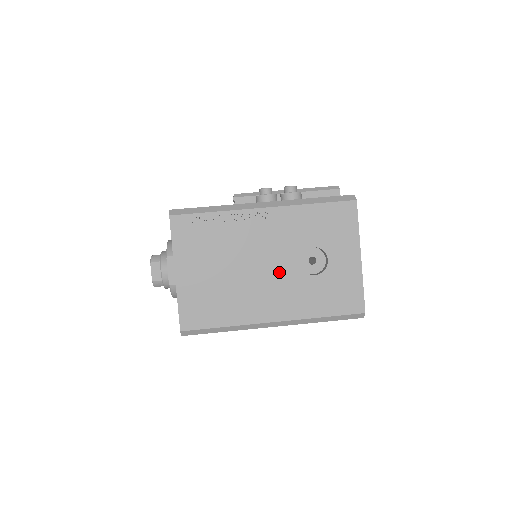
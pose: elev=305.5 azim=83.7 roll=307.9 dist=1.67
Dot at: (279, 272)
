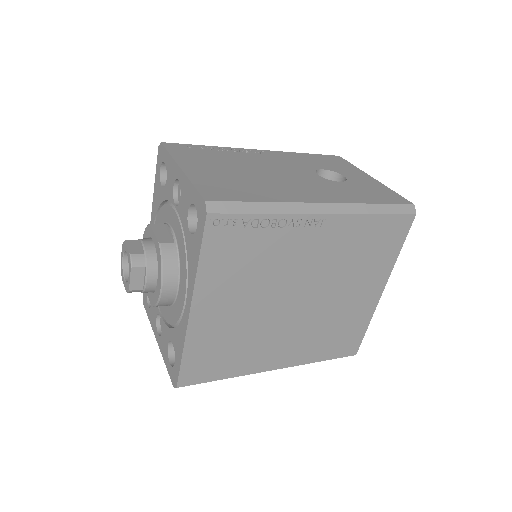
Dot at: (301, 177)
